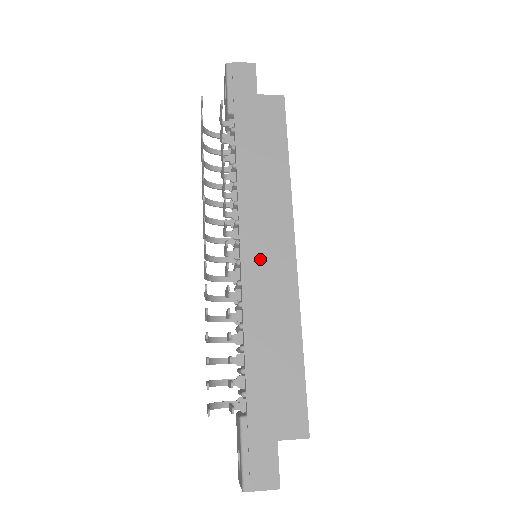
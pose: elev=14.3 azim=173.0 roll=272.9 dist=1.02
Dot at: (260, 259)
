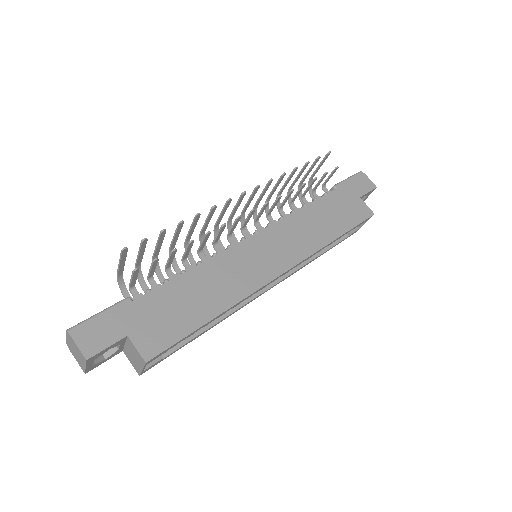
Dot at: (257, 251)
